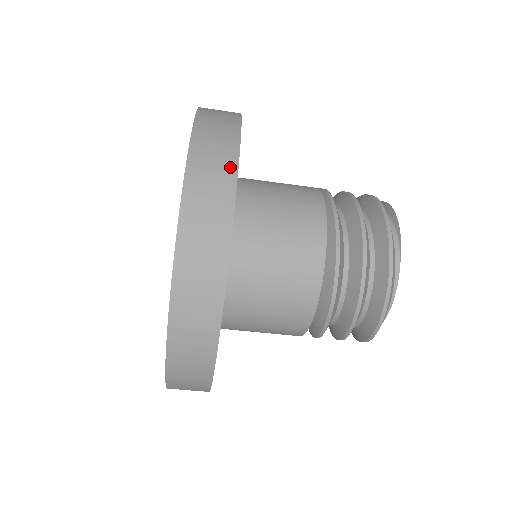
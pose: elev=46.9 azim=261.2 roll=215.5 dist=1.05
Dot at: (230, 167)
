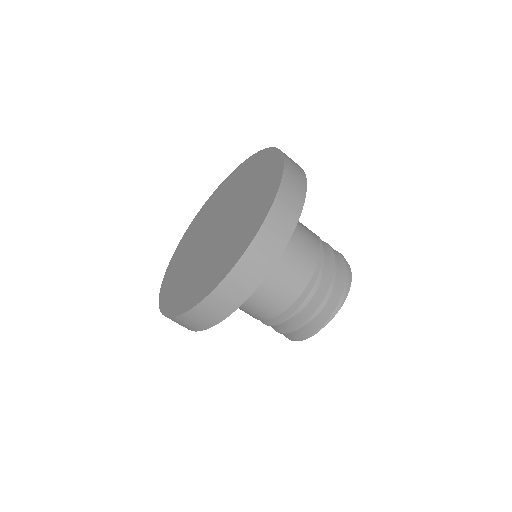
Dot at: (291, 226)
